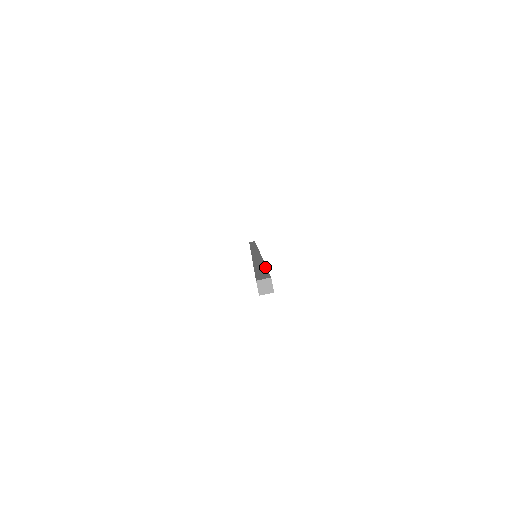
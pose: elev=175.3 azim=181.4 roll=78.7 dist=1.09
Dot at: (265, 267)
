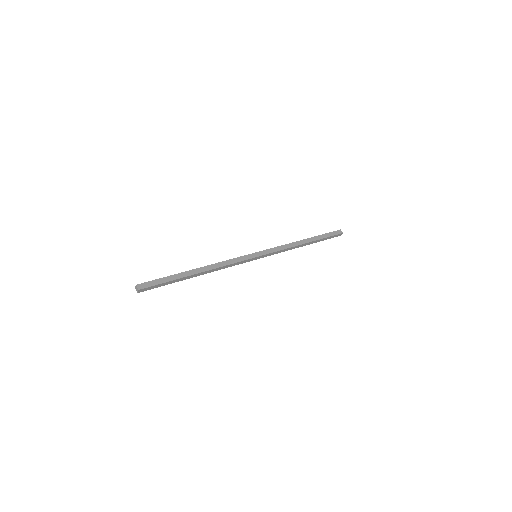
Dot at: (171, 275)
